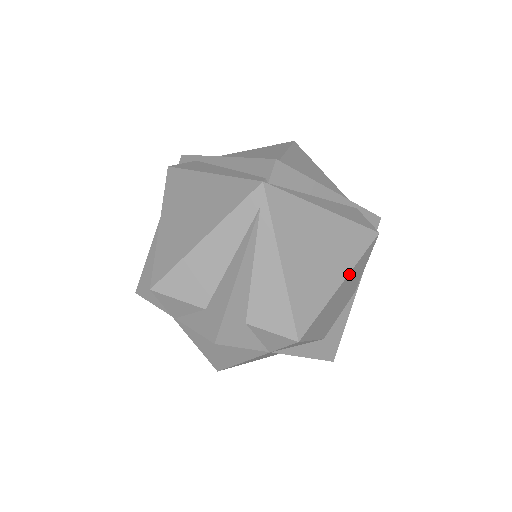
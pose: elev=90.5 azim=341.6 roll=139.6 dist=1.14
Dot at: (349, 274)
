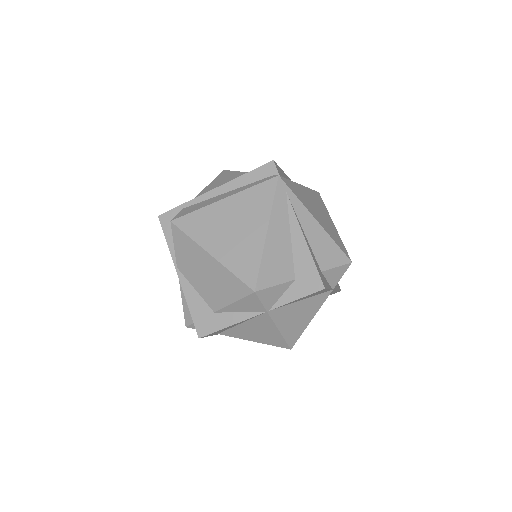
Dot at: occluded
